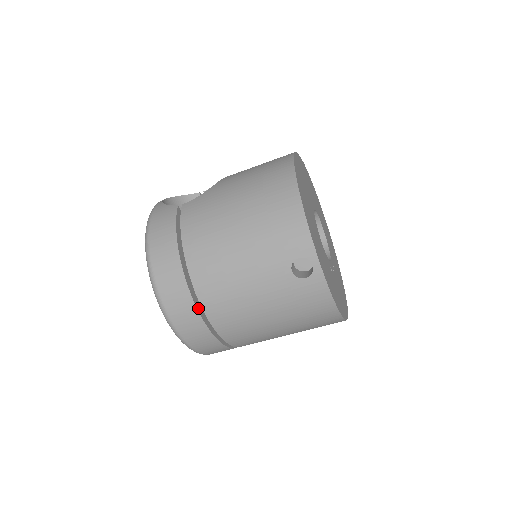
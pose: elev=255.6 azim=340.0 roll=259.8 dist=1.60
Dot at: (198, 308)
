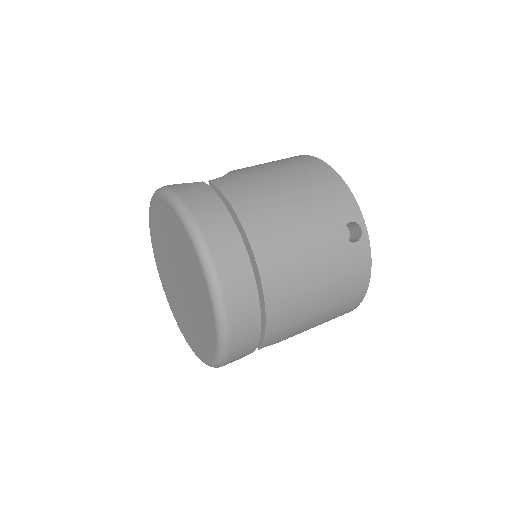
Dot at: (253, 278)
